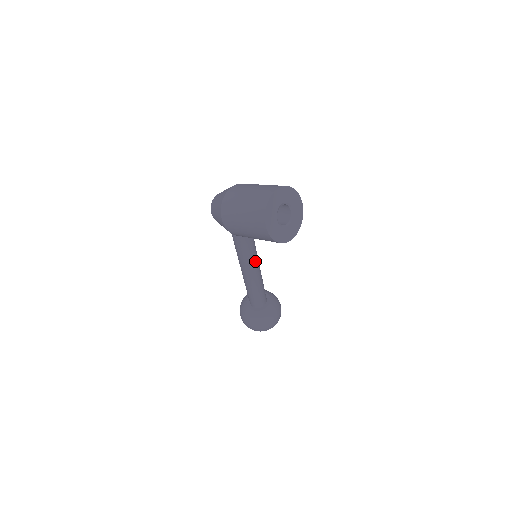
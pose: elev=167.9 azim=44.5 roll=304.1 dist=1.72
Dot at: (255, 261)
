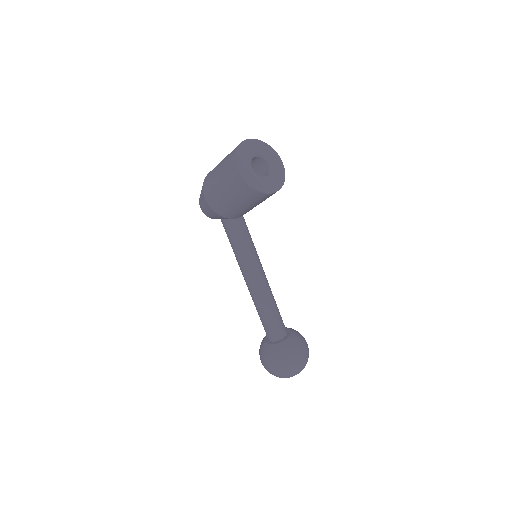
Dot at: (257, 265)
